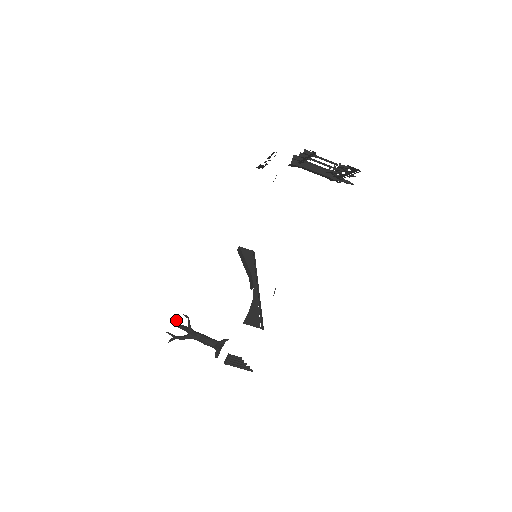
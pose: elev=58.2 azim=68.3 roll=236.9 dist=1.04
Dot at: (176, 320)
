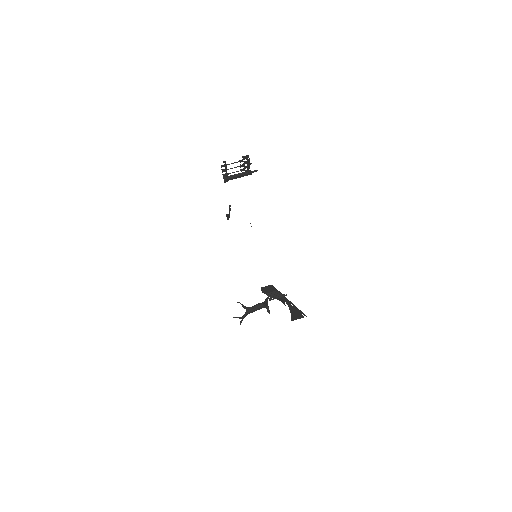
Dot at: occluded
